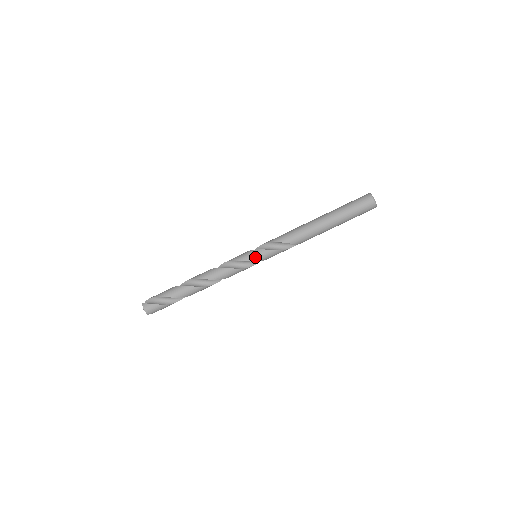
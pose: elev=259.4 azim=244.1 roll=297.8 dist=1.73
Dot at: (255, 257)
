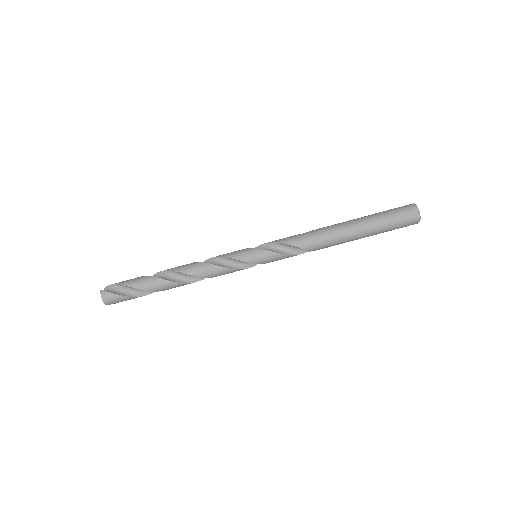
Dot at: (255, 258)
